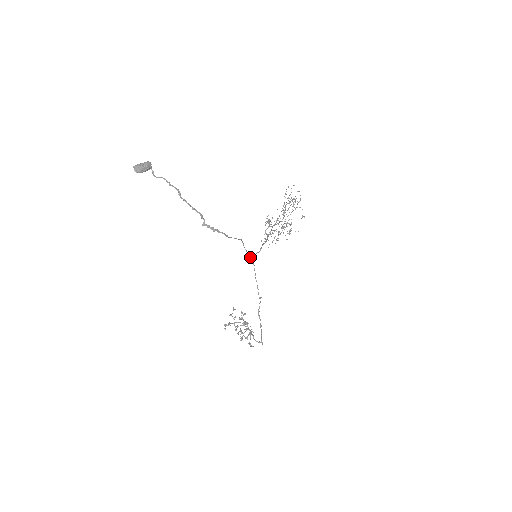
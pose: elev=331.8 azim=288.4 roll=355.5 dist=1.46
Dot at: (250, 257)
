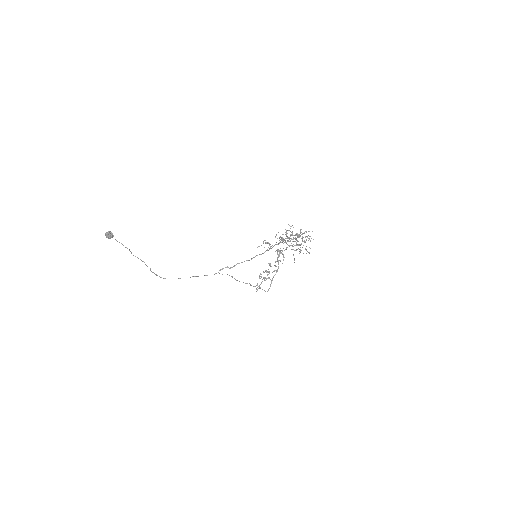
Dot at: (219, 273)
